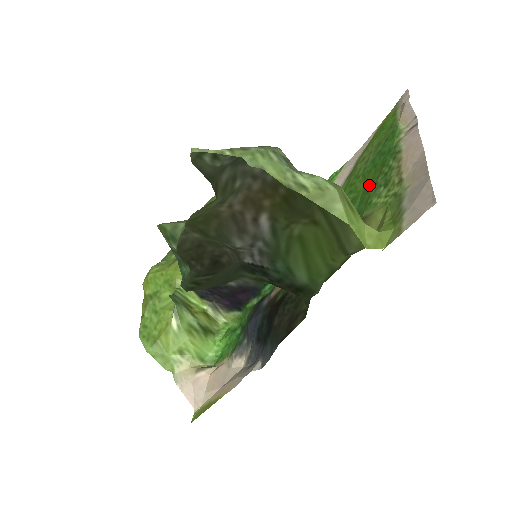
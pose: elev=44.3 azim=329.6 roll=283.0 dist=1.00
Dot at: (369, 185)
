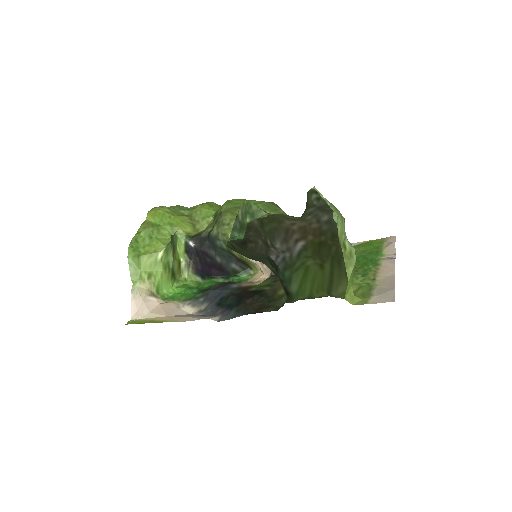
Dot at: occluded
